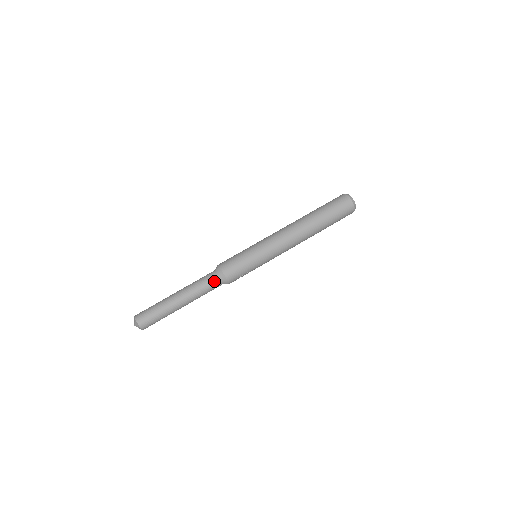
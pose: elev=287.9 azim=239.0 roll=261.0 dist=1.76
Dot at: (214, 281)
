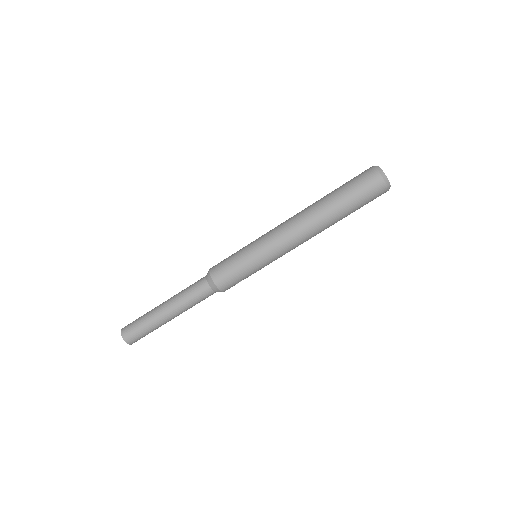
Dot at: (205, 292)
